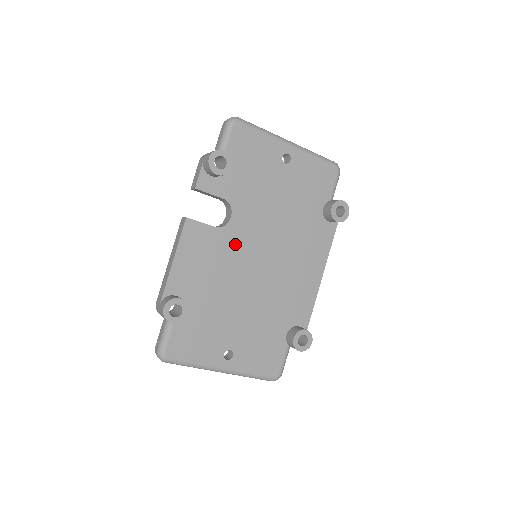
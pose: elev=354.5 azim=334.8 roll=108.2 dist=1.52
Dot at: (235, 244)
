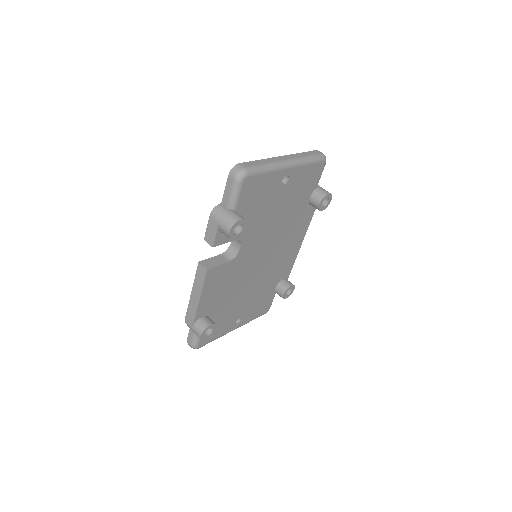
Dot at: (243, 262)
